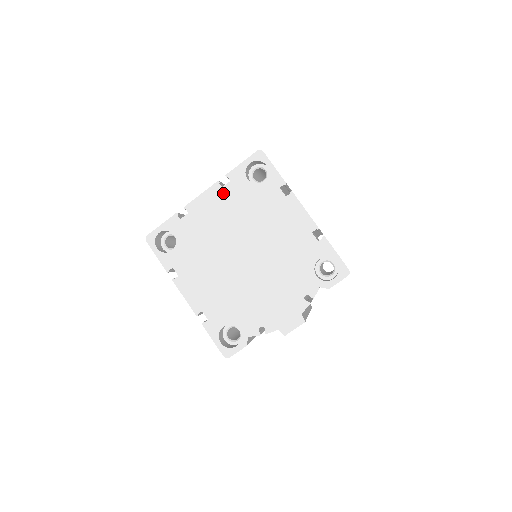
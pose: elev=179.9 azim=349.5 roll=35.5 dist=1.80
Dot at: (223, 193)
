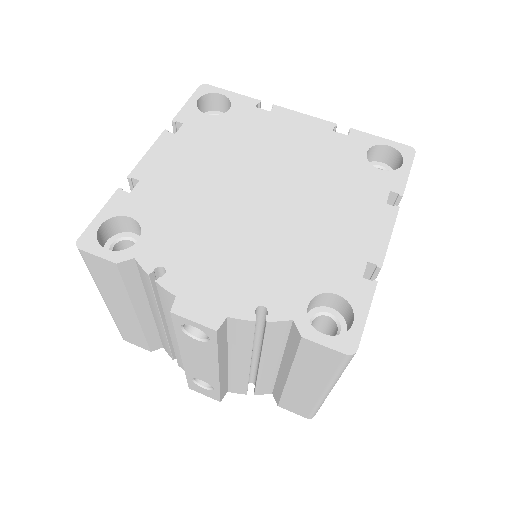
Dot at: (327, 135)
